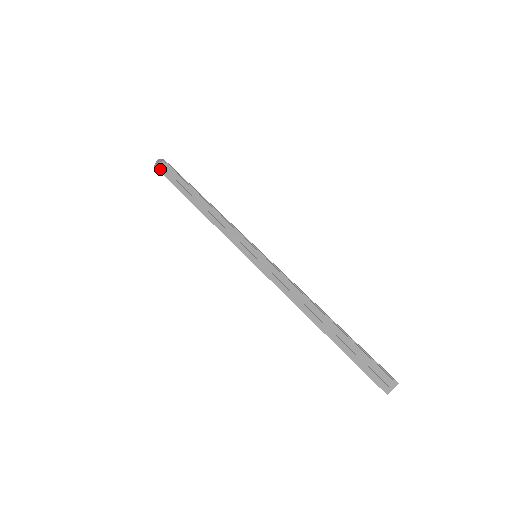
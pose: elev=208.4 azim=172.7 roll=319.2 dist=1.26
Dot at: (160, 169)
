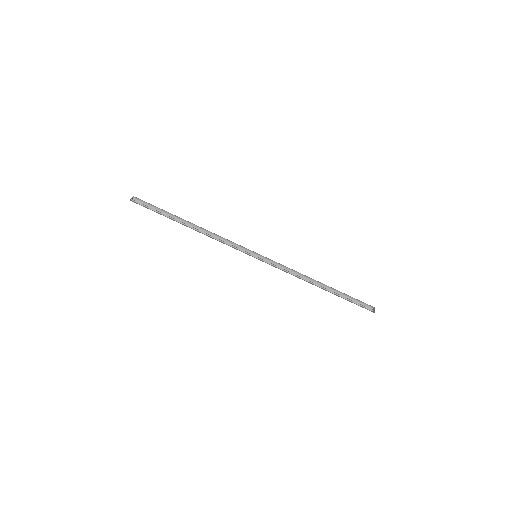
Dot at: (137, 203)
